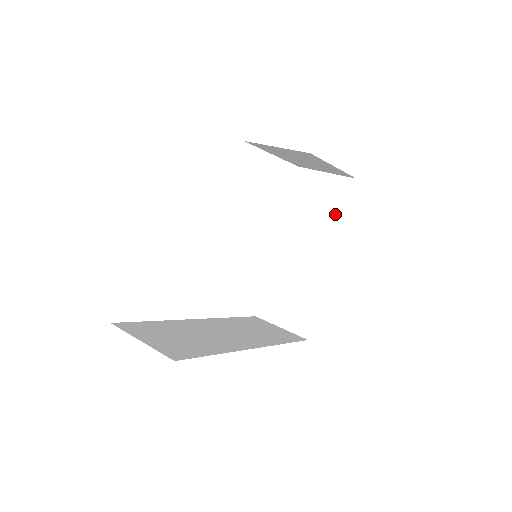
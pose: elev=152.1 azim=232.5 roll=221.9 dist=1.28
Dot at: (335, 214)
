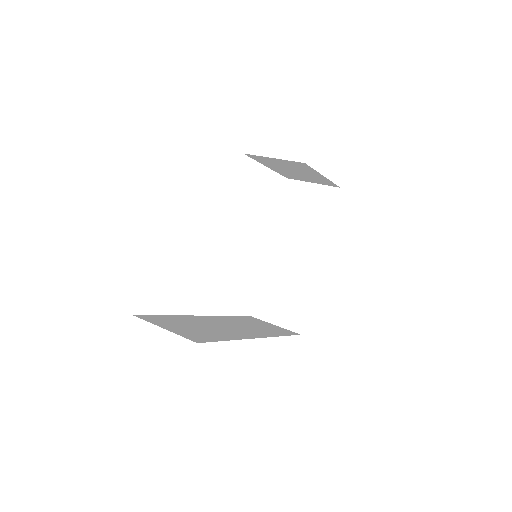
Dot at: (322, 220)
